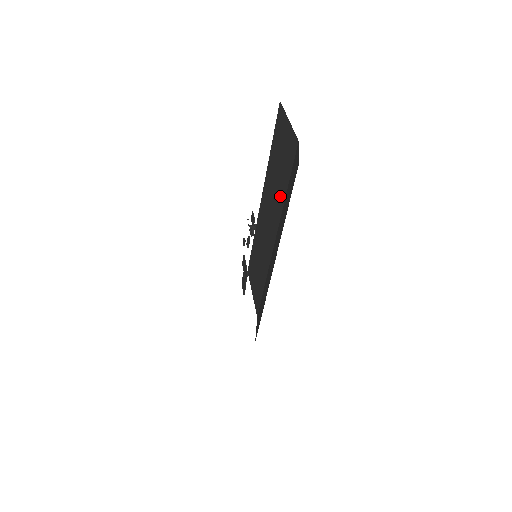
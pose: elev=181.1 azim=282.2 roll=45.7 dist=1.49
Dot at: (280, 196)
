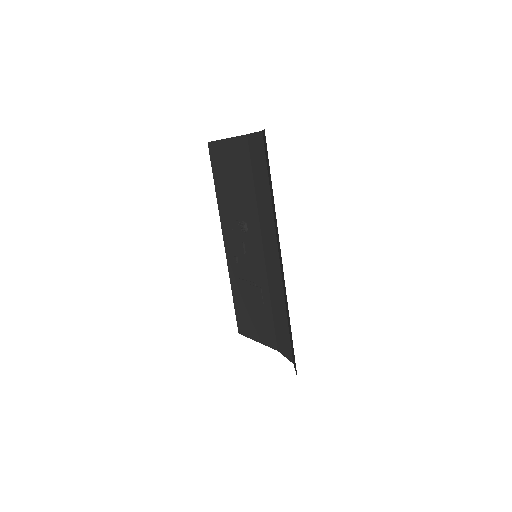
Dot at: (248, 202)
